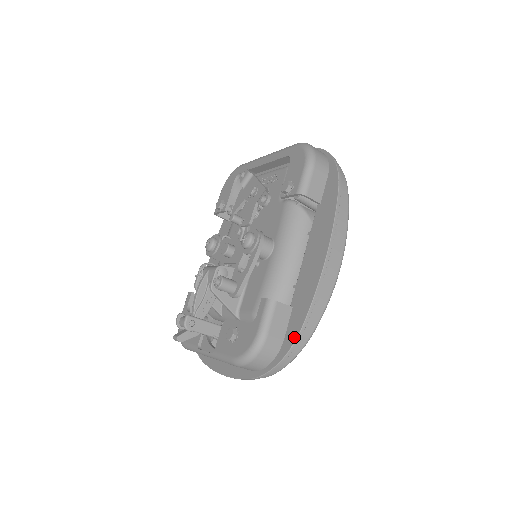
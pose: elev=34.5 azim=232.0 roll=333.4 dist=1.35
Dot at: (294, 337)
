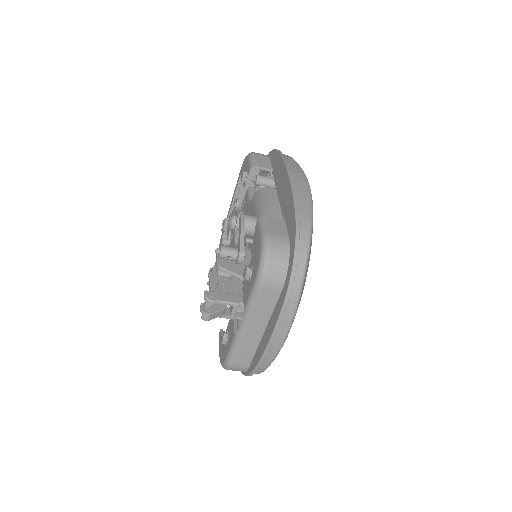
Dot at: (294, 226)
